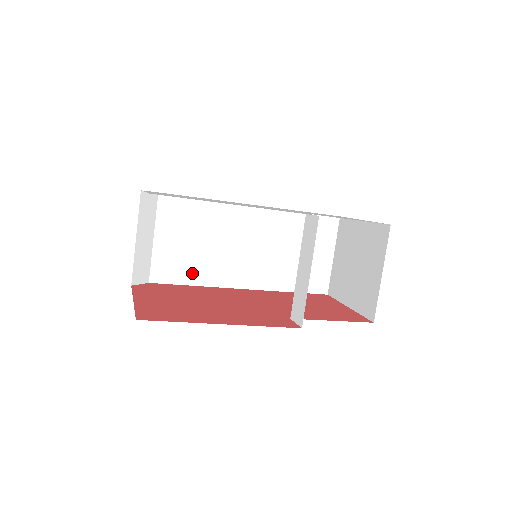
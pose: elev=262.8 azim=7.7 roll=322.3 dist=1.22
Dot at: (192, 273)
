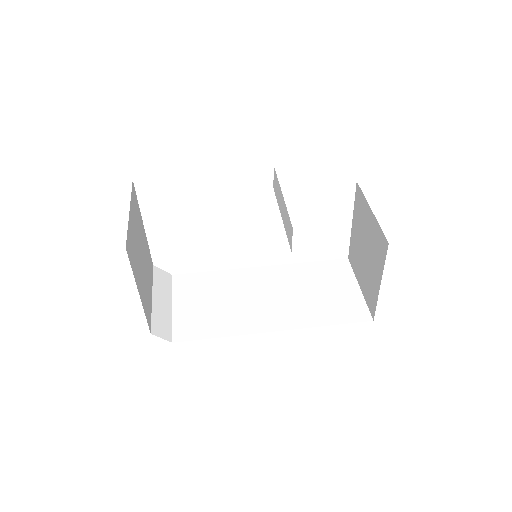
Dot at: (215, 327)
